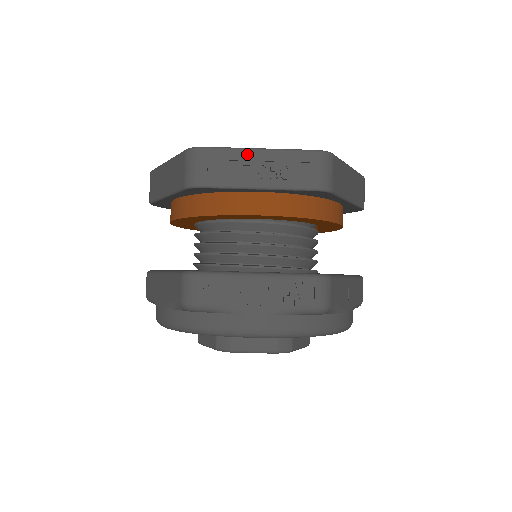
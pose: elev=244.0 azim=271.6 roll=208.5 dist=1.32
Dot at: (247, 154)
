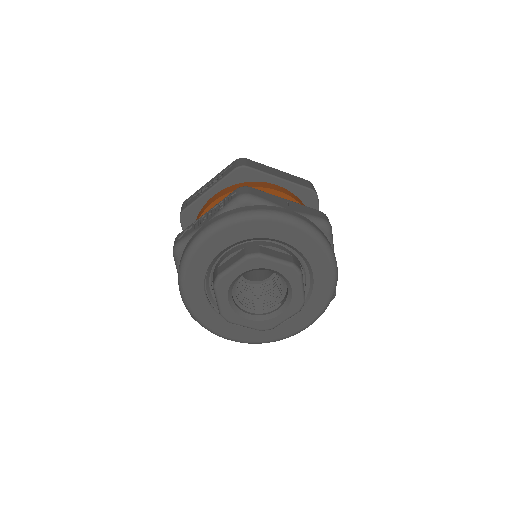
Dot at: (204, 186)
